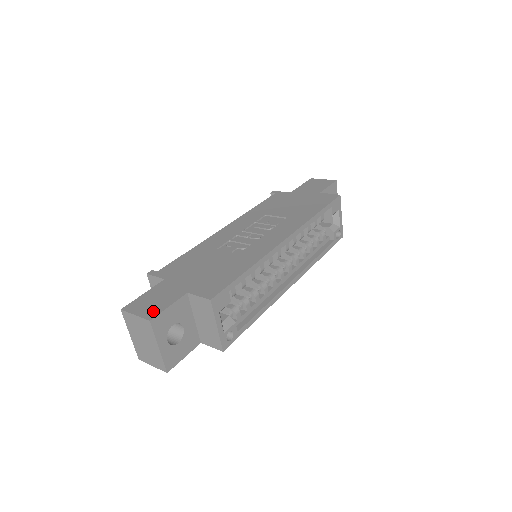
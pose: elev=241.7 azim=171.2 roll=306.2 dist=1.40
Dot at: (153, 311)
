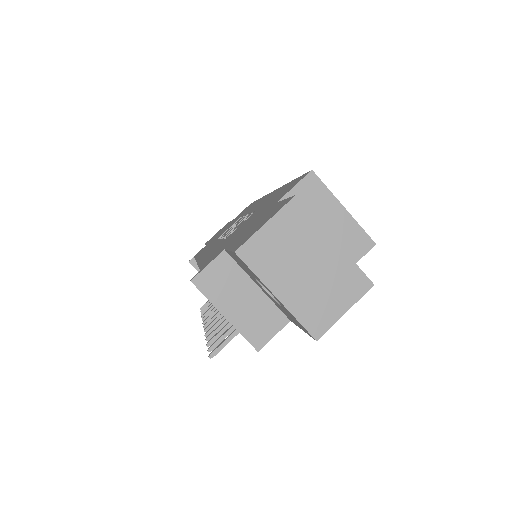
Dot at: (278, 207)
